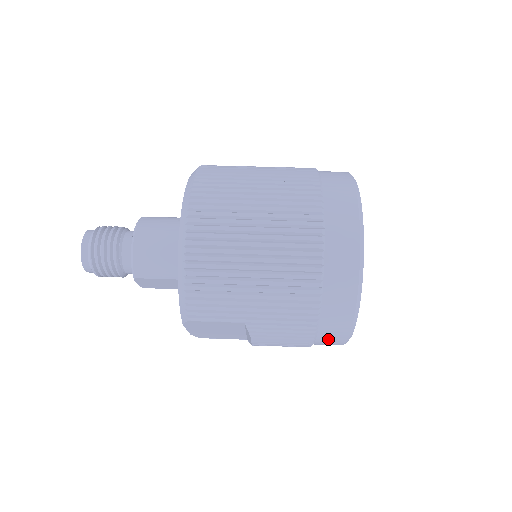
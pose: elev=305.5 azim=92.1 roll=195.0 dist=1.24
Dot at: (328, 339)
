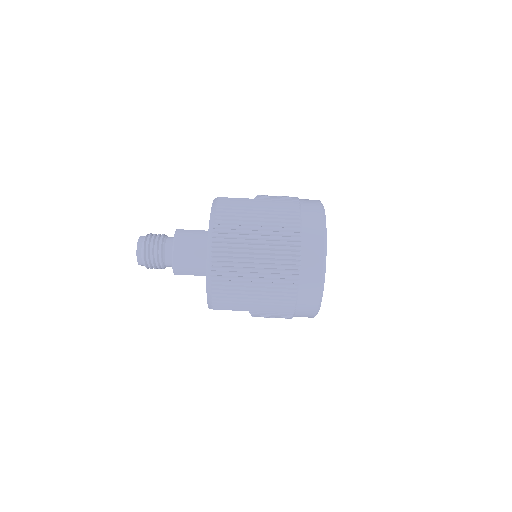
Dot at: occluded
